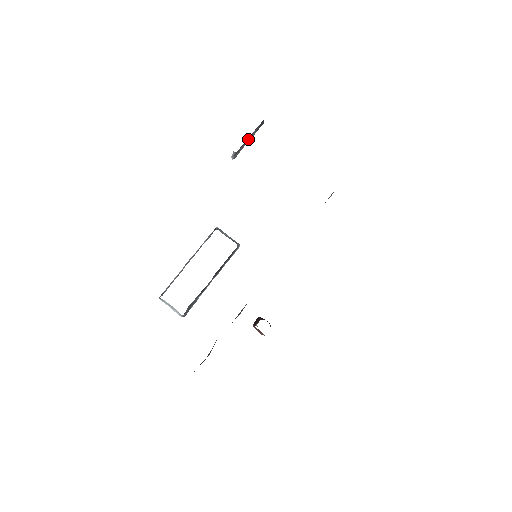
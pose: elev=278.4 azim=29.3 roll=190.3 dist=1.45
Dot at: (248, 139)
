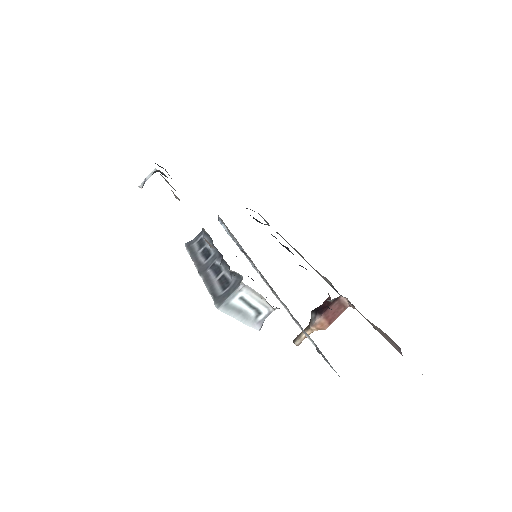
Dot at: occluded
